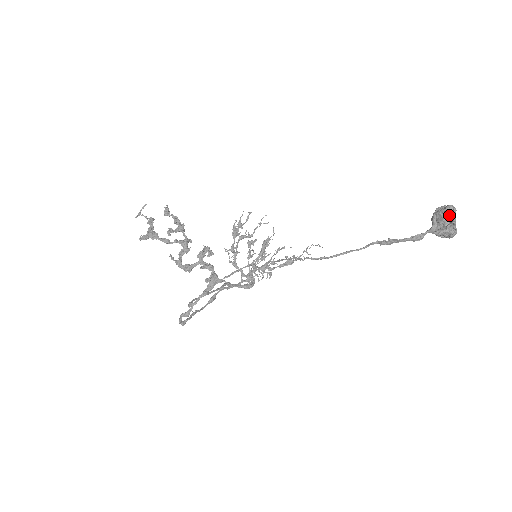
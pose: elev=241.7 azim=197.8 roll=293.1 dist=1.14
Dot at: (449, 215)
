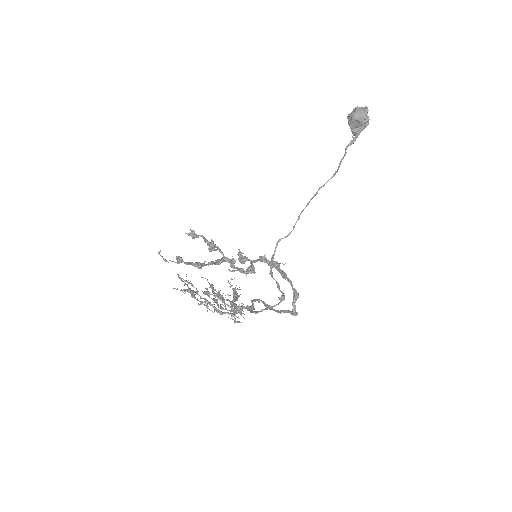
Dot at: (362, 109)
